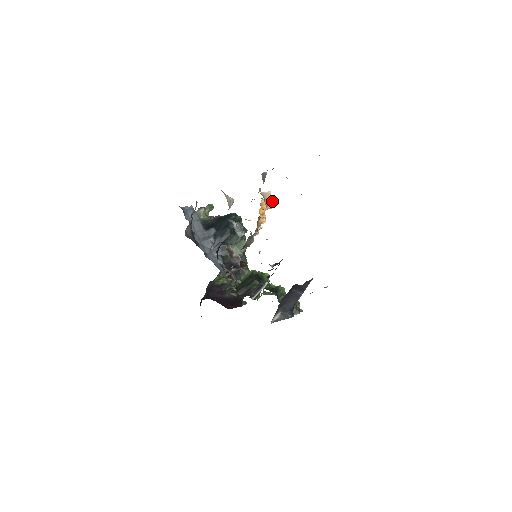
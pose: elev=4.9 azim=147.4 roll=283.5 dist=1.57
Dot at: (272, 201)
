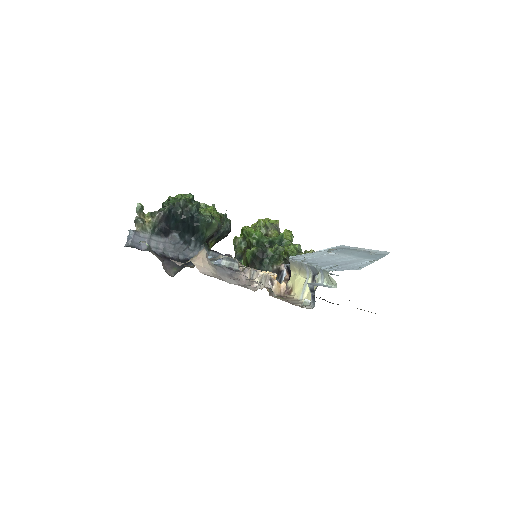
Dot at: (285, 287)
